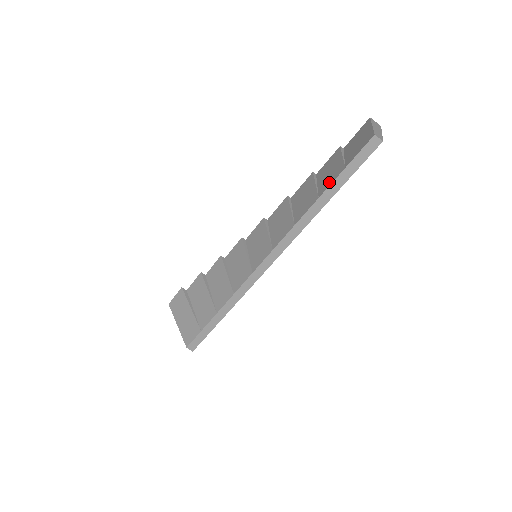
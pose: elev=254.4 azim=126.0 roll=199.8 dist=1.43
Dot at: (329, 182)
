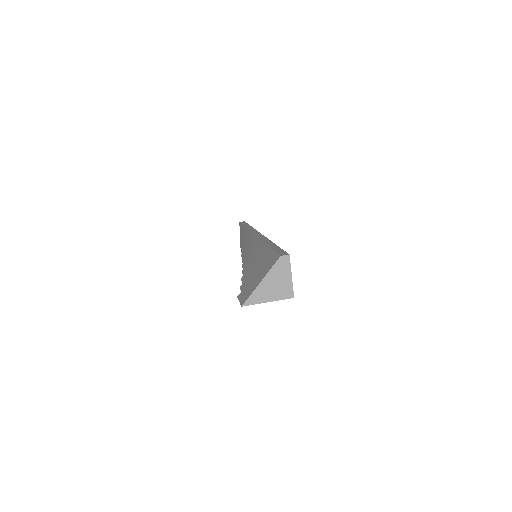
Dot at: (243, 229)
